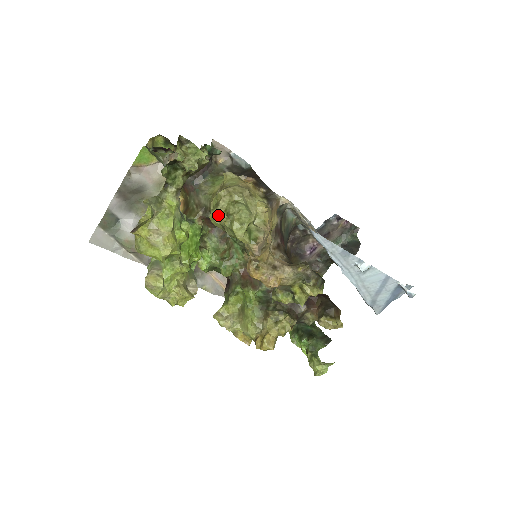
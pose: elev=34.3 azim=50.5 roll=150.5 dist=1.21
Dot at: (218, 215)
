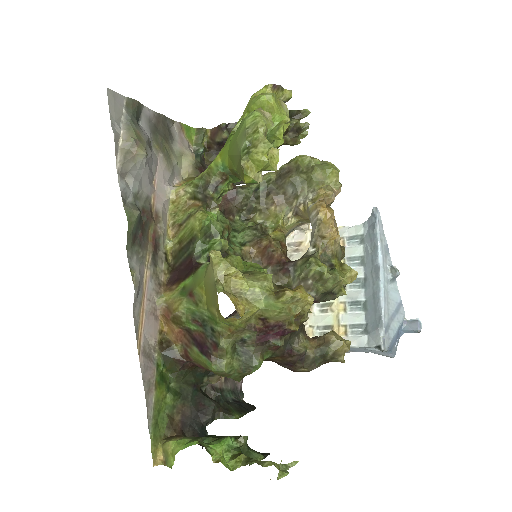
Dot at: occluded
